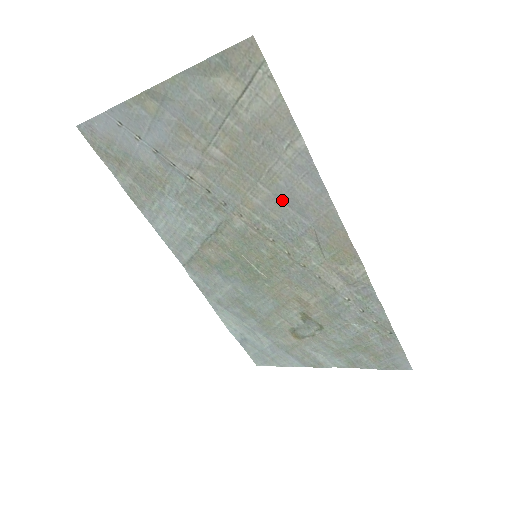
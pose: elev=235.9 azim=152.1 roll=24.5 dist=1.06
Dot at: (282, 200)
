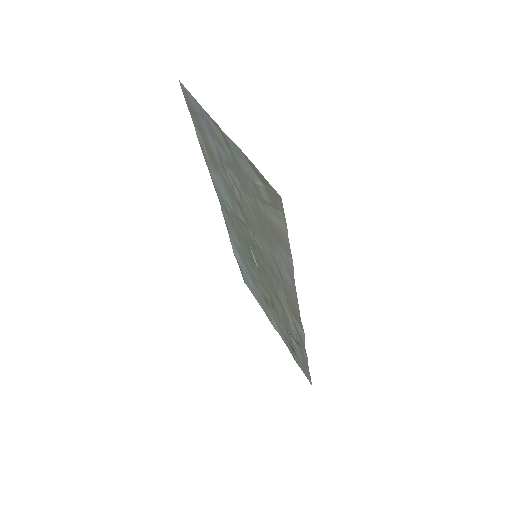
Dot at: (275, 262)
